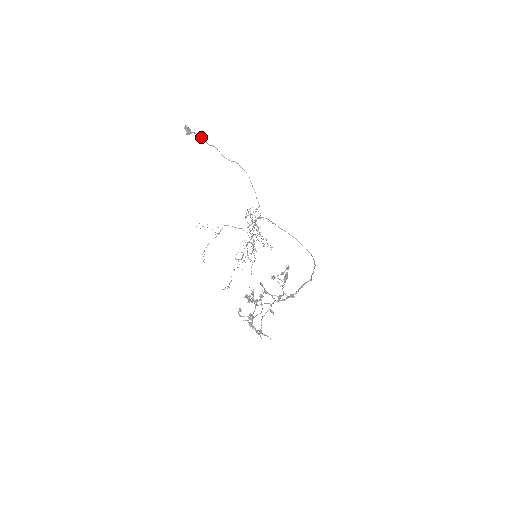
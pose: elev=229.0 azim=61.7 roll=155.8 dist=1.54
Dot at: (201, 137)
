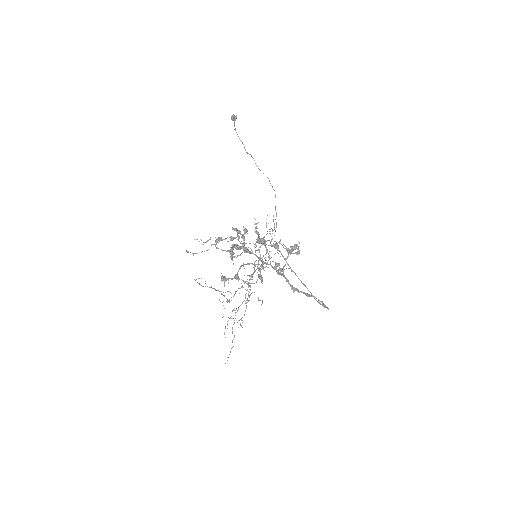
Dot at: (242, 142)
